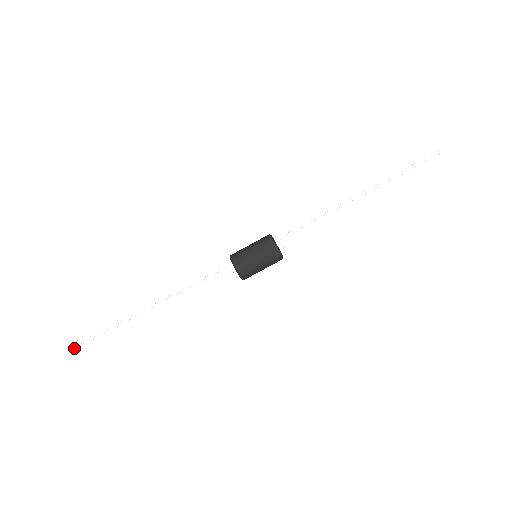
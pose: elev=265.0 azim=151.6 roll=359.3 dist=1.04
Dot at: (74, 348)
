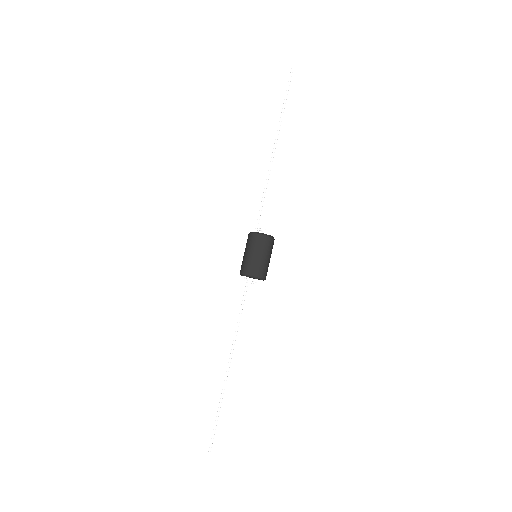
Dot at: (209, 452)
